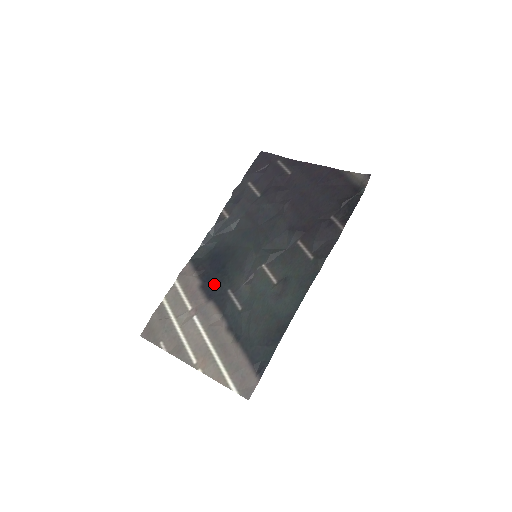
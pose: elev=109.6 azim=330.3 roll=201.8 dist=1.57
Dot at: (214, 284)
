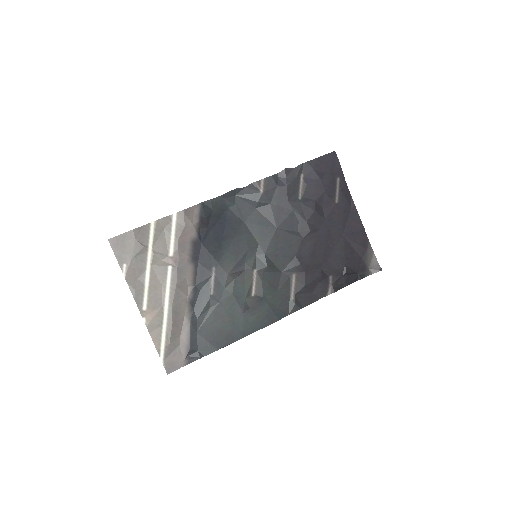
Dot at: (206, 250)
